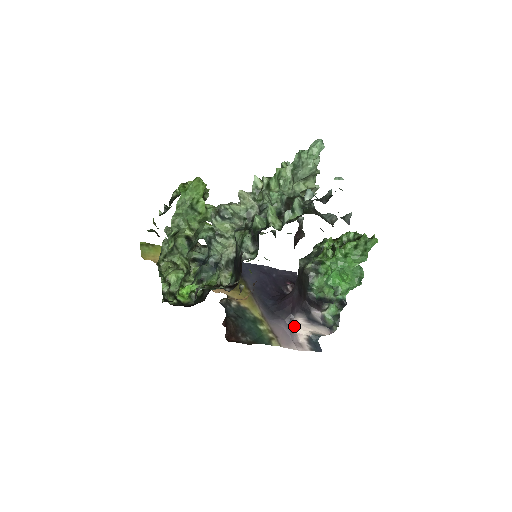
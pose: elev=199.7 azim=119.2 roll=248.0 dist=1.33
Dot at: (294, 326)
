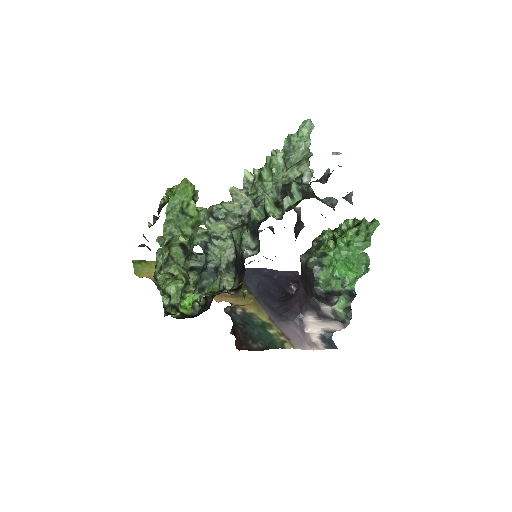
Dot at: (305, 326)
